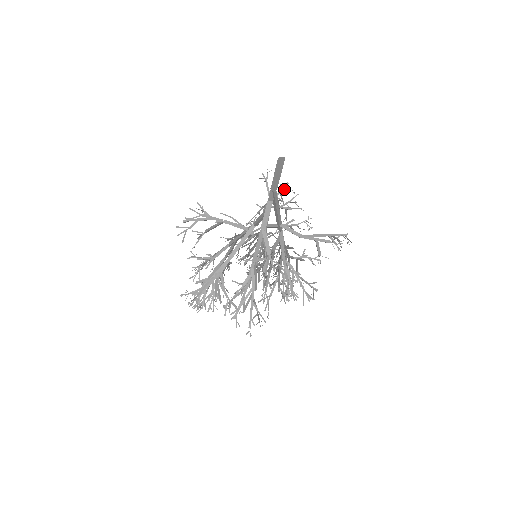
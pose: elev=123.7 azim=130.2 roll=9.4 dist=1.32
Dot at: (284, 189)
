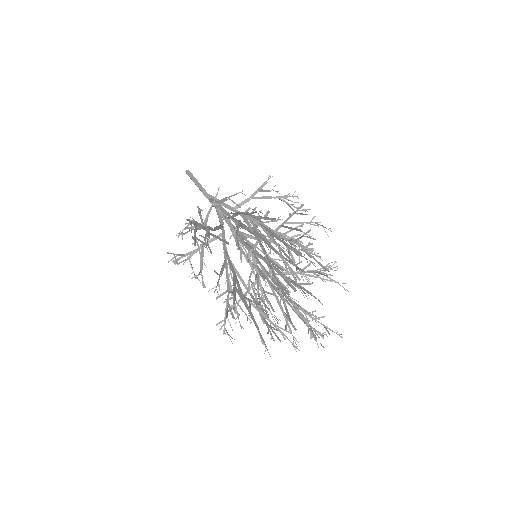
Dot at: occluded
